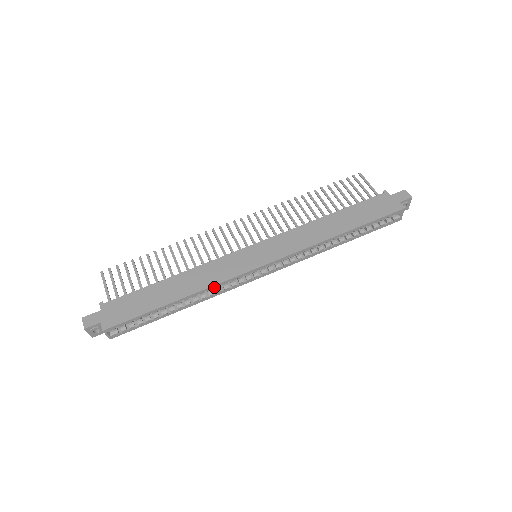
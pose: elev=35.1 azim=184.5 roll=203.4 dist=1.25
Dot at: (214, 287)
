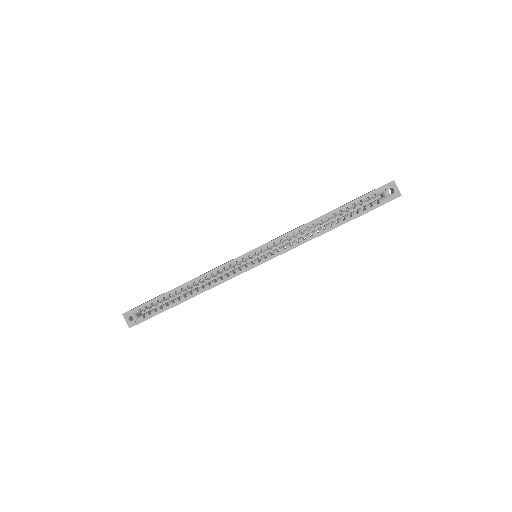
Dot at: occluded
